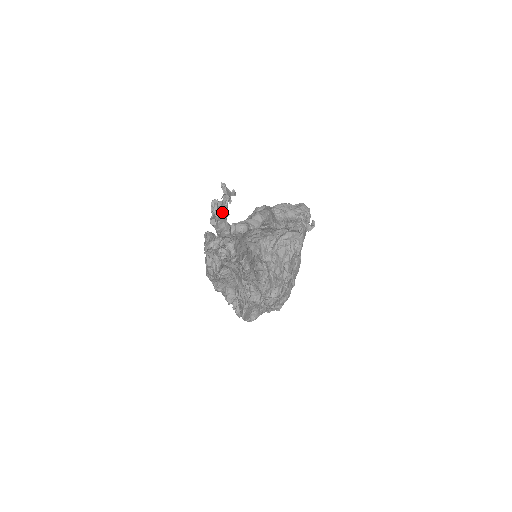
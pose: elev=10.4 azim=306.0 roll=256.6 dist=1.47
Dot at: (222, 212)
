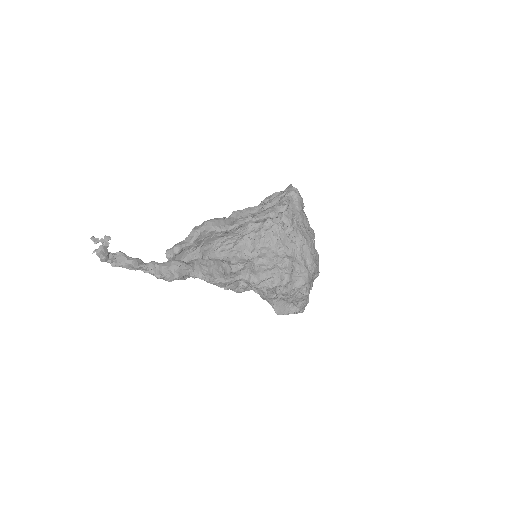
Dot at: (101, 257)
